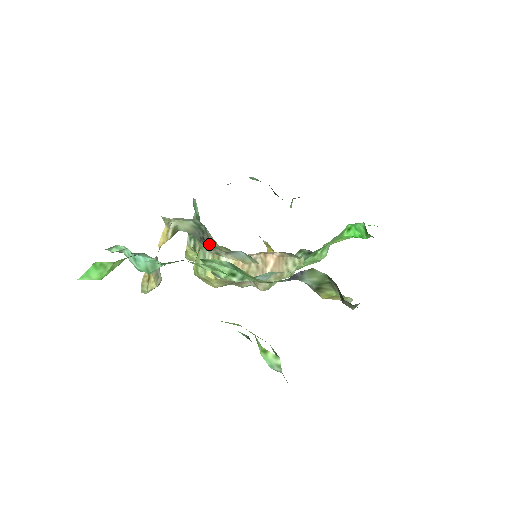
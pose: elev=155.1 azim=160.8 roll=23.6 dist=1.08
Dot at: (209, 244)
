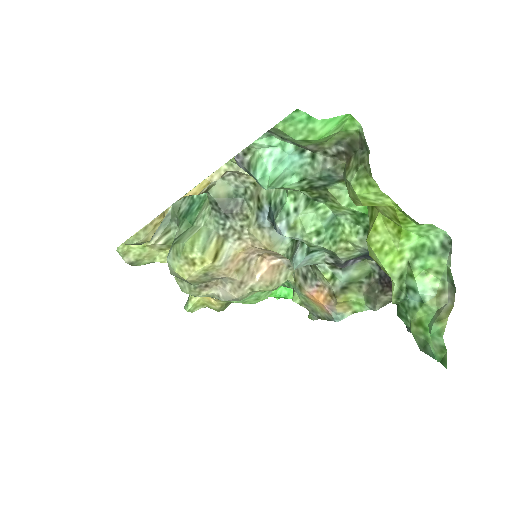
Dot at: (232, 220)
